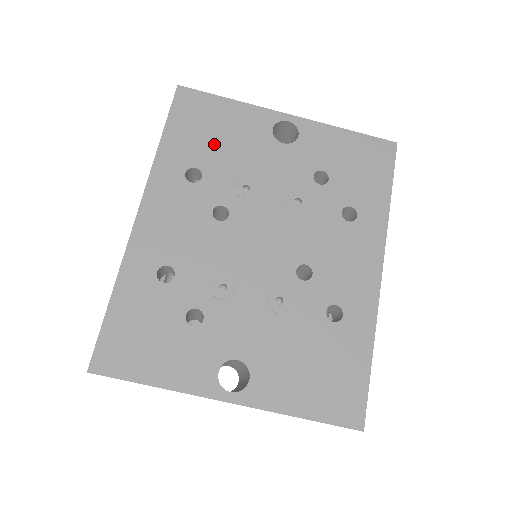
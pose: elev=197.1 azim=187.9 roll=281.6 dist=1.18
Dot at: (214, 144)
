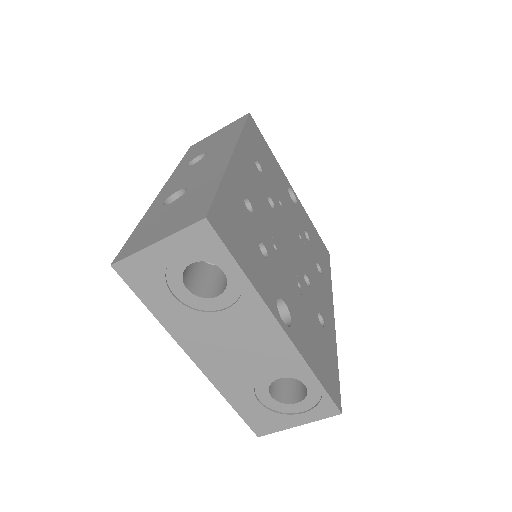
Dot at: (266, 162)
